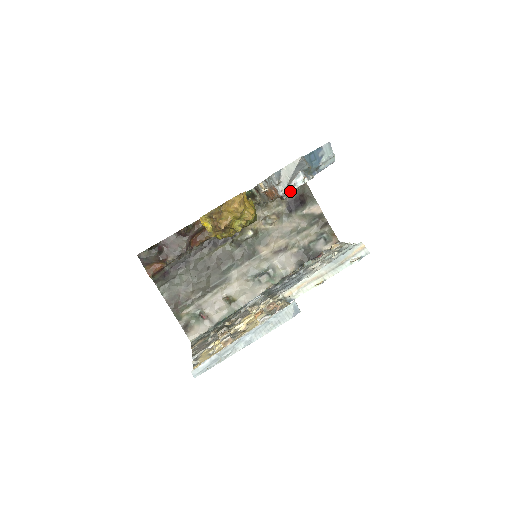
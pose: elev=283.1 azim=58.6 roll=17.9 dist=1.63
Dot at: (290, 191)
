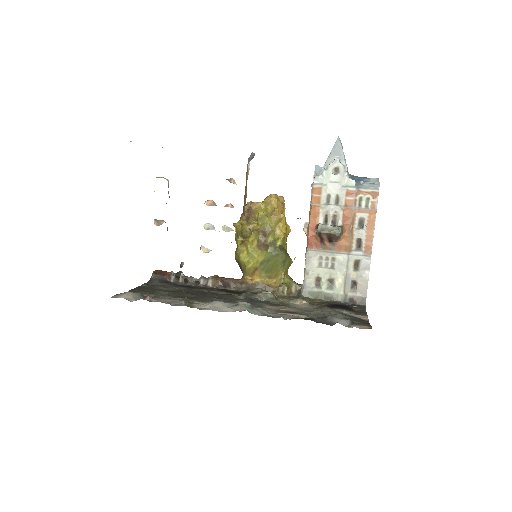
Dot at: (321, 175)
